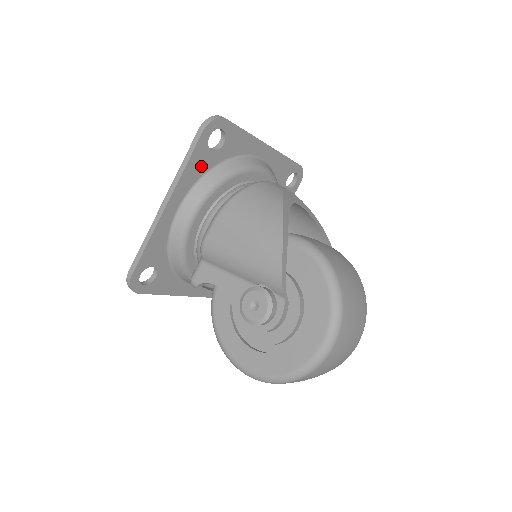
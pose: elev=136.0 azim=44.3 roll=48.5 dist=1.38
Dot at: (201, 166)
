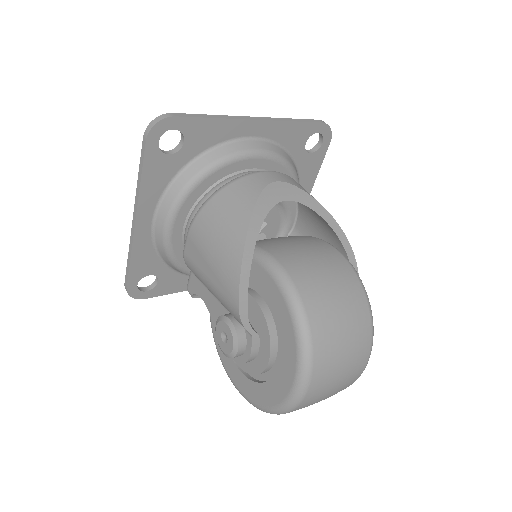
Dot at: (163, 174)
